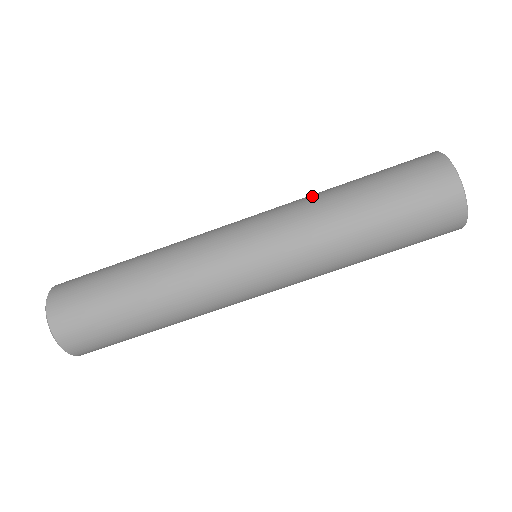
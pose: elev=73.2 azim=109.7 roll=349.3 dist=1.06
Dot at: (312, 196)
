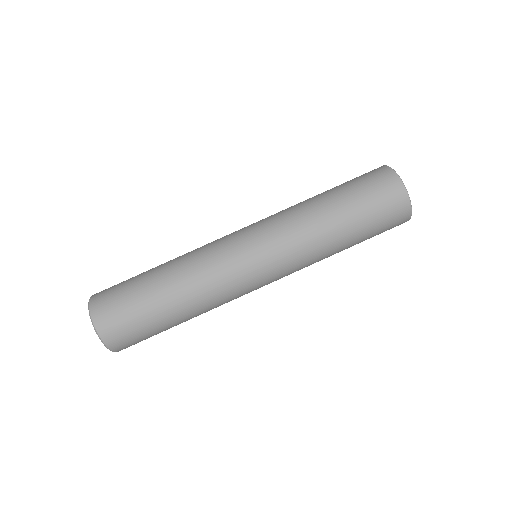
Dot at: occluded
